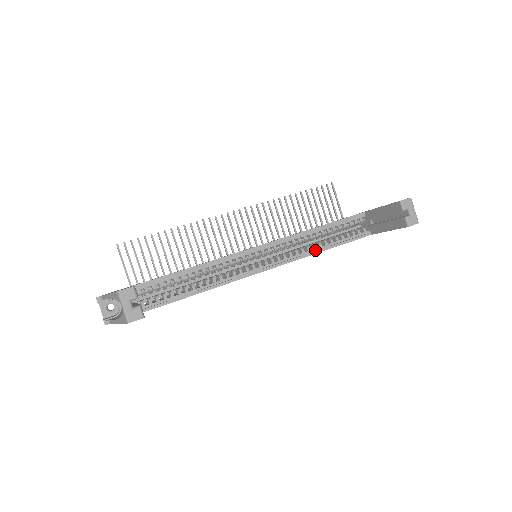
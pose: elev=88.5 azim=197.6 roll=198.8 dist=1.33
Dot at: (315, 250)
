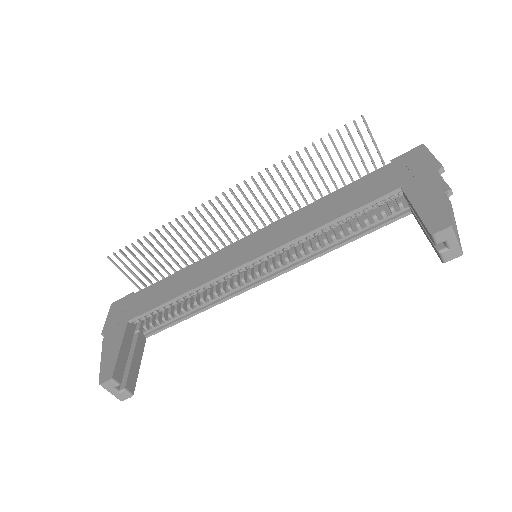
Dot at: (328, 246)
